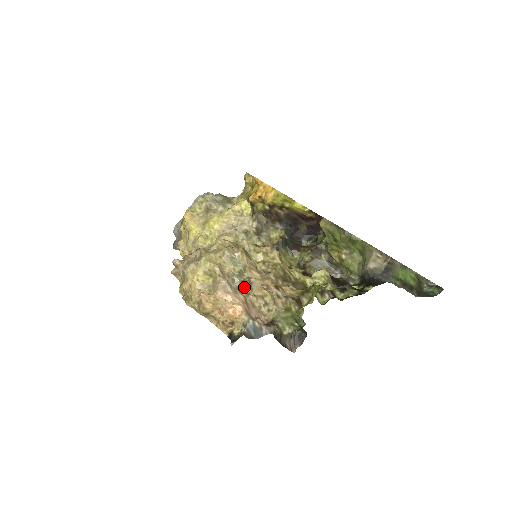
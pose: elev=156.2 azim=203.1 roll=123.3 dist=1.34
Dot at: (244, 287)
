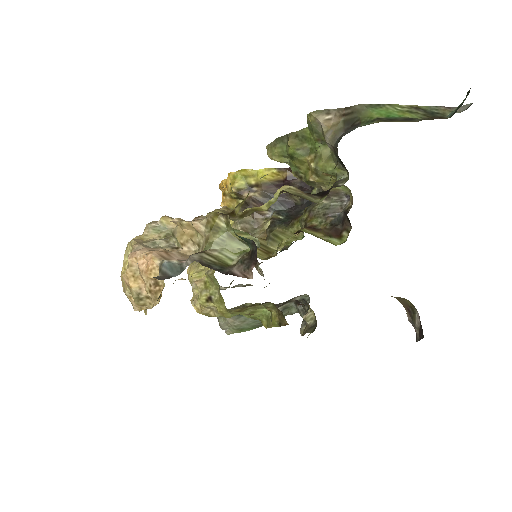
Dot at: (171, 245)
